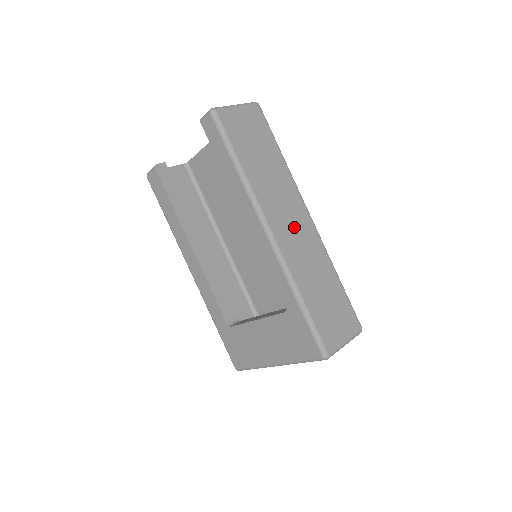
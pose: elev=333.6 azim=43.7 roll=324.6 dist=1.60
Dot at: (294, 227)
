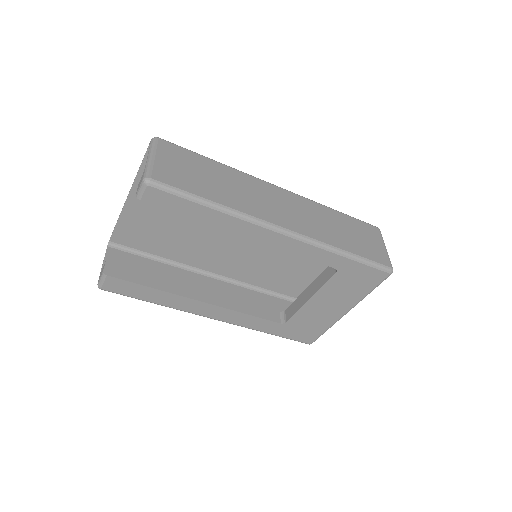
Dot at: (286, 208)
